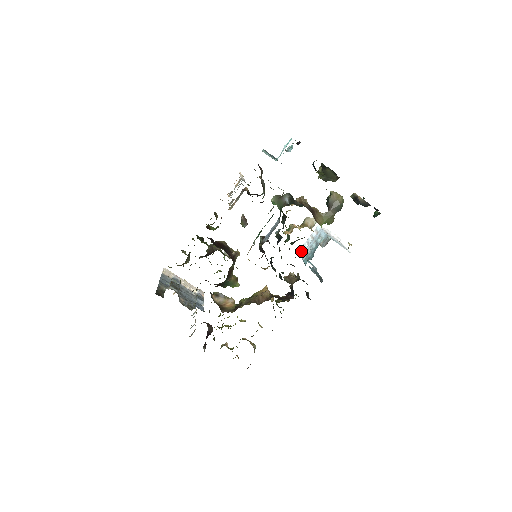
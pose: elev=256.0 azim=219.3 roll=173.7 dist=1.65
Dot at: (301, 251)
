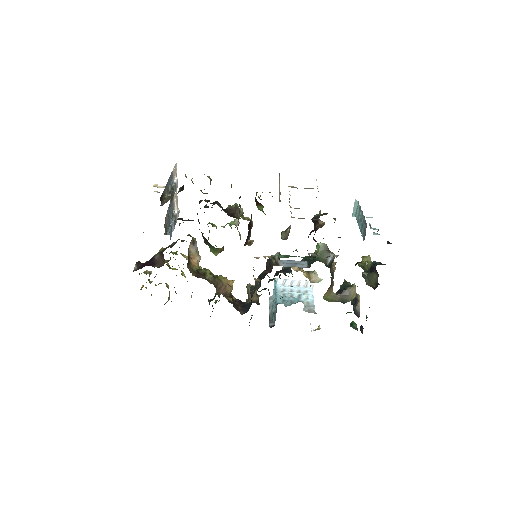
Dot at: (281, 282)
